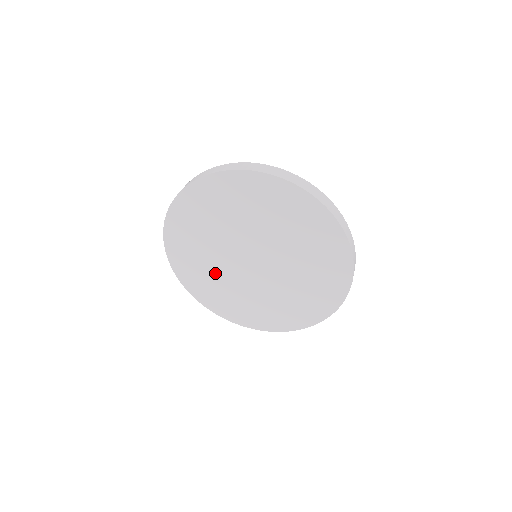
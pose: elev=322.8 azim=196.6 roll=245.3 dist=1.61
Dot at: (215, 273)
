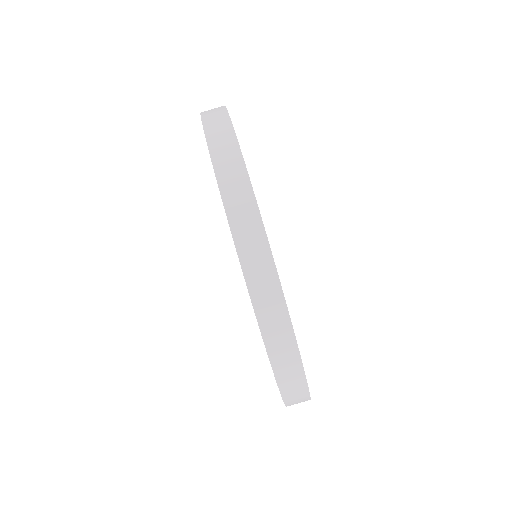
Dot at: occluded
